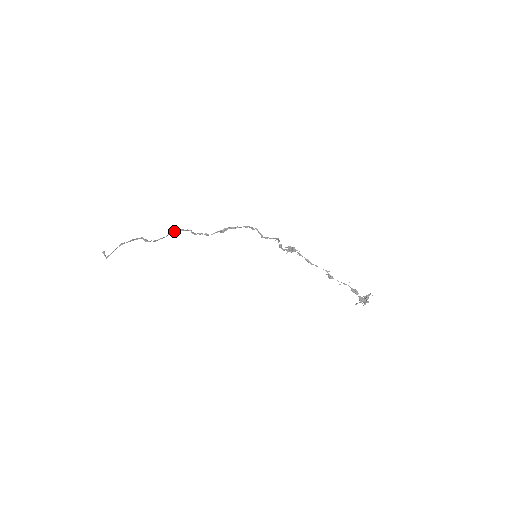
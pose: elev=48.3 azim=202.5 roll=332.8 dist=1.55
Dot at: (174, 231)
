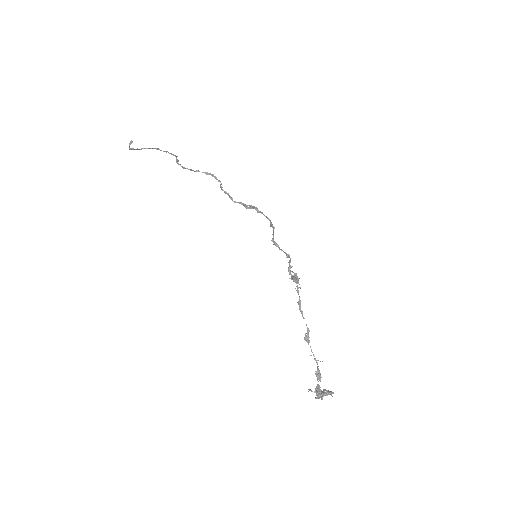
Dot at: (207, 172)
